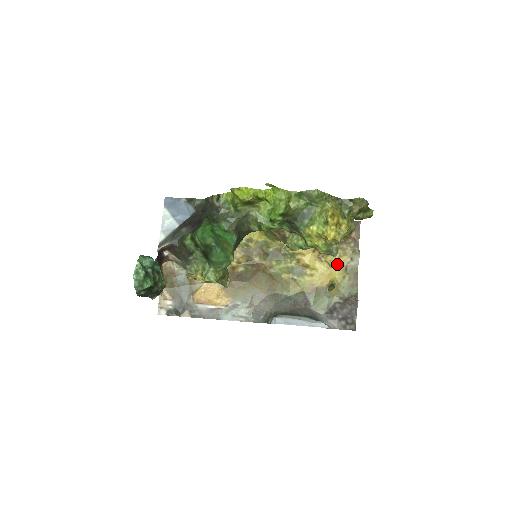
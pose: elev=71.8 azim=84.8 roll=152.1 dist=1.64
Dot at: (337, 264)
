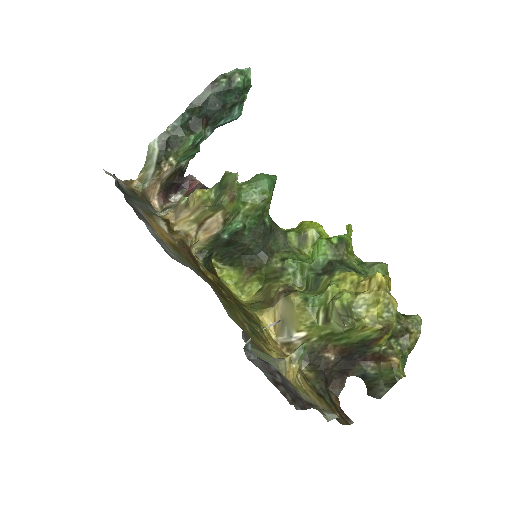
Dot at: (304, 388)
